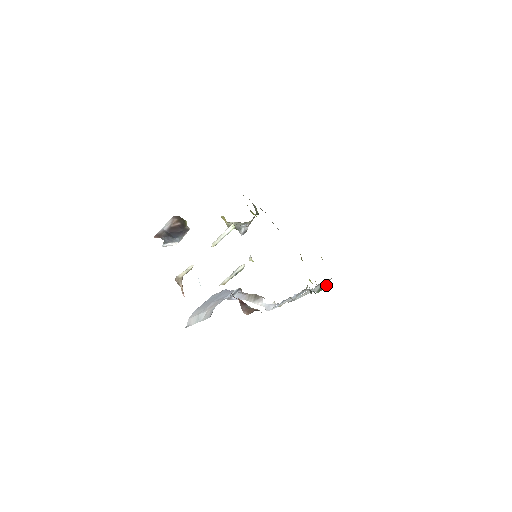
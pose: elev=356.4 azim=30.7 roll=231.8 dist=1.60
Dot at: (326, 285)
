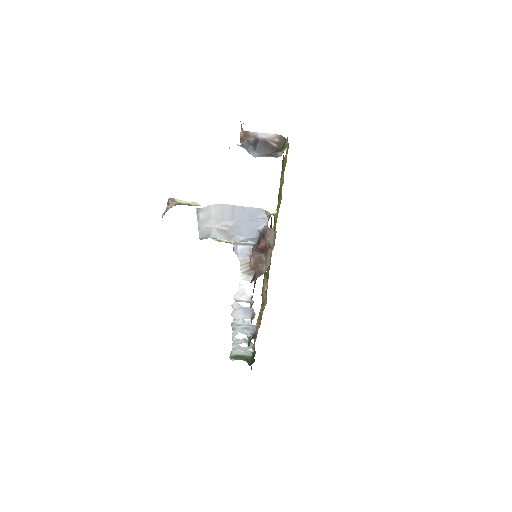
Dot at: (244, 358)
